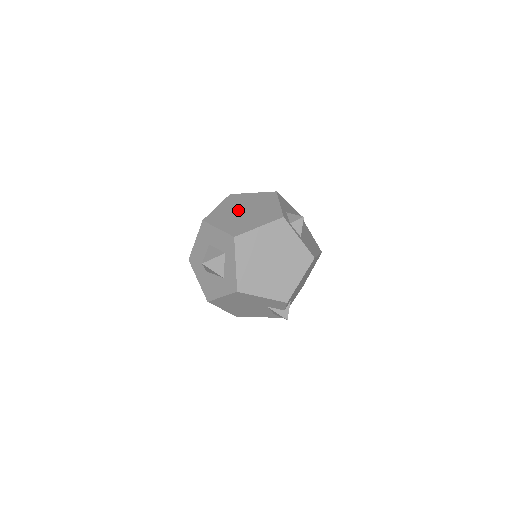
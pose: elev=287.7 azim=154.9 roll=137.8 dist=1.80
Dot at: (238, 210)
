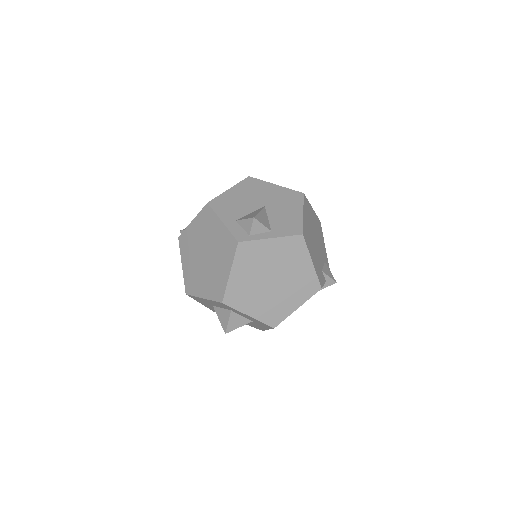
Dot at: (199, 259)
